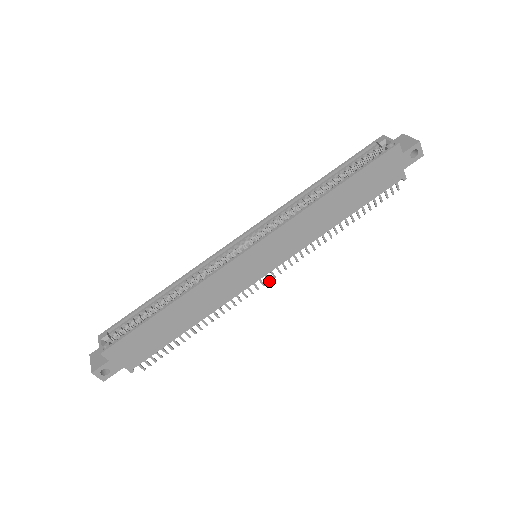
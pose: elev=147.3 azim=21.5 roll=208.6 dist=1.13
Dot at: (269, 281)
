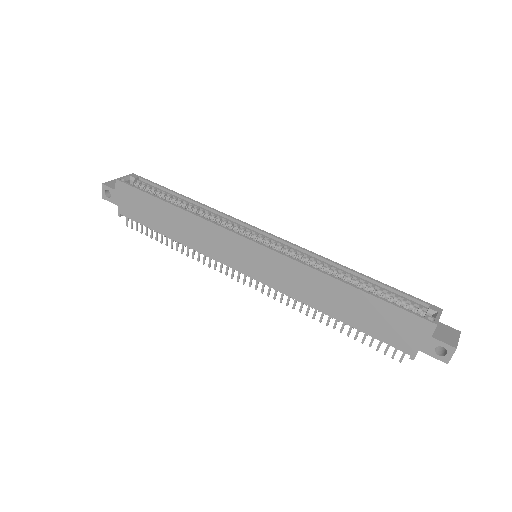
Dot at: (244, 283)
